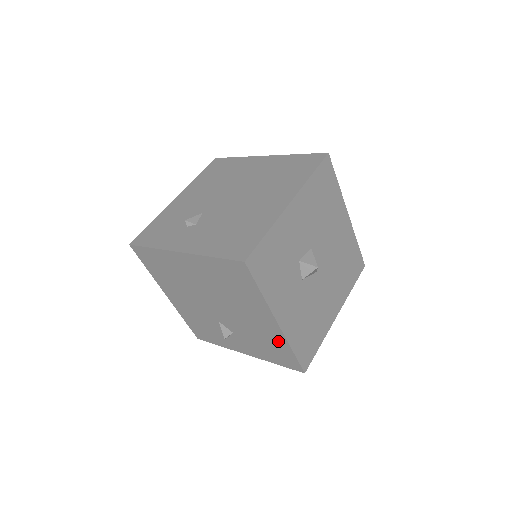
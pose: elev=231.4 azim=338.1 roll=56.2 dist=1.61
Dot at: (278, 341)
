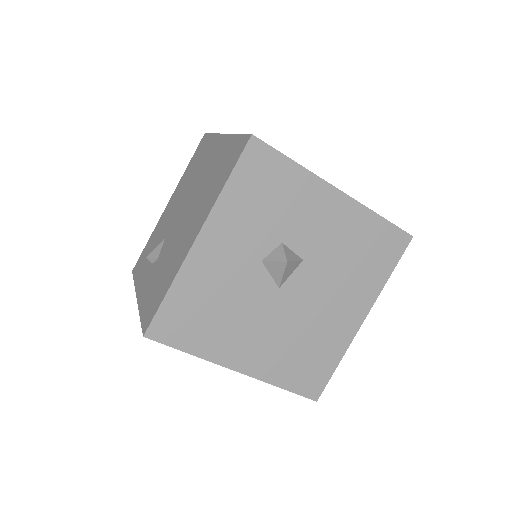
Dot at: (173, 271)
